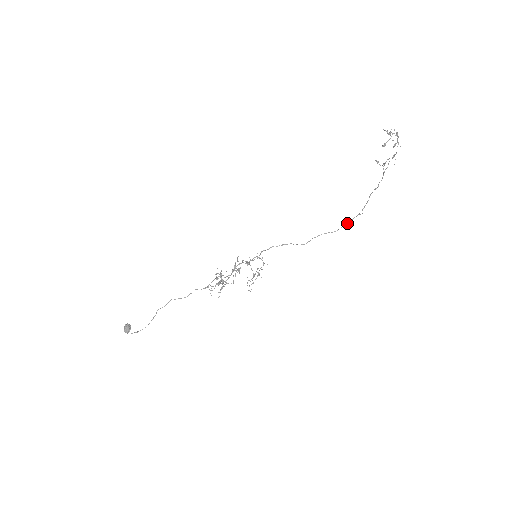
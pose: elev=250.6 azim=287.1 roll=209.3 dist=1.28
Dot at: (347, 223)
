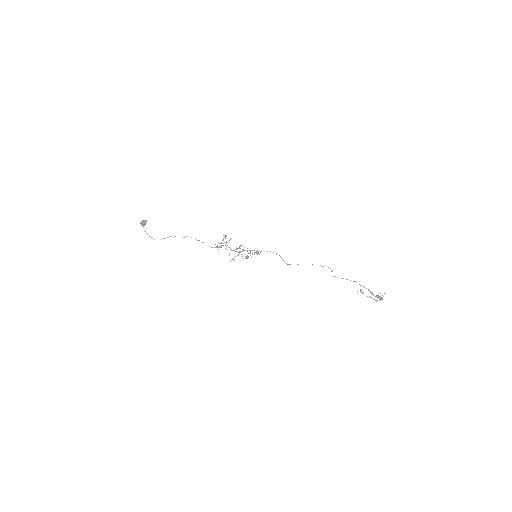
Dot at: (322, 266)
